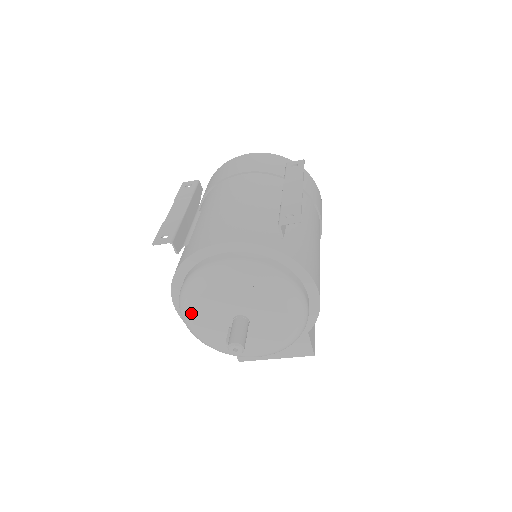
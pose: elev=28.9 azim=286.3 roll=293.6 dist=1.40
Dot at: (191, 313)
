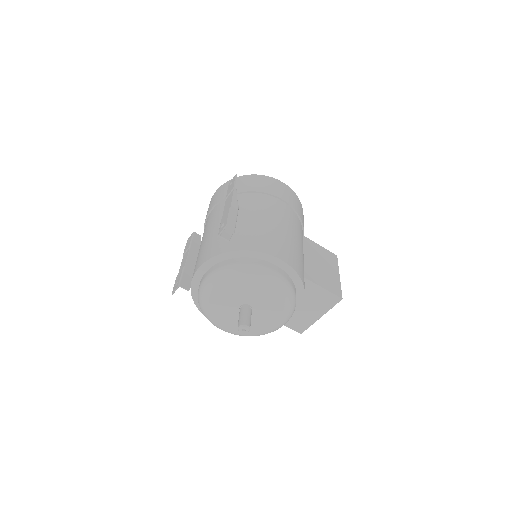
Dot at: (216, 322)
